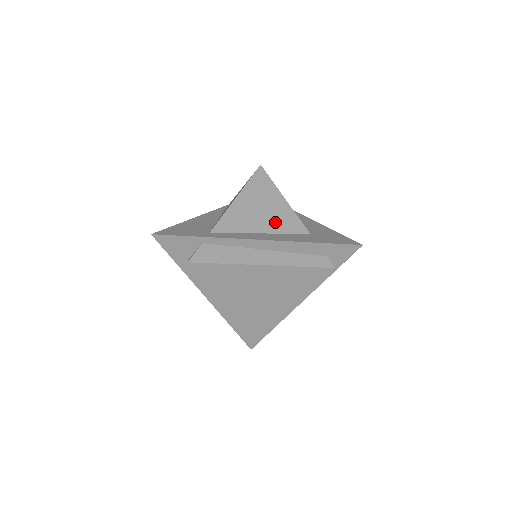
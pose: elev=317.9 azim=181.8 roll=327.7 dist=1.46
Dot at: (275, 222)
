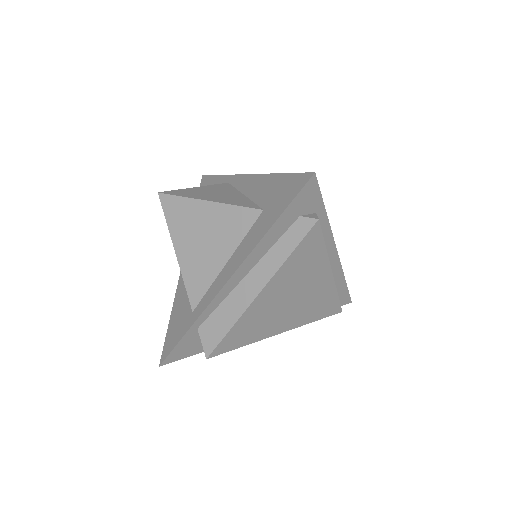
Dot at: (225, 237)
